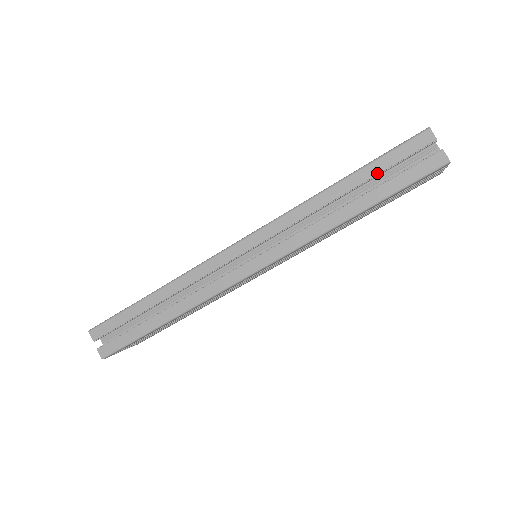
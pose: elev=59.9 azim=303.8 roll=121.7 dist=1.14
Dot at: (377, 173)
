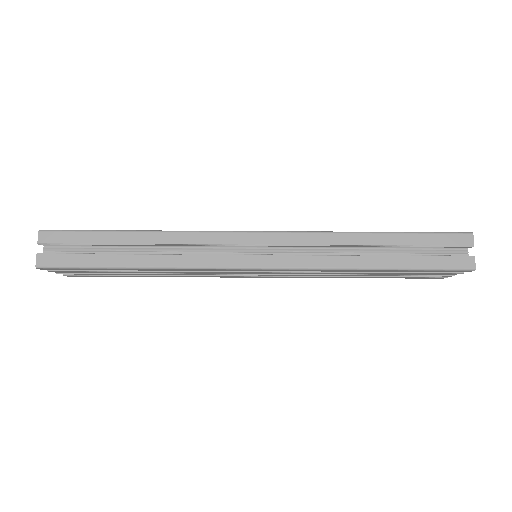
Dot at: (414, 244)
